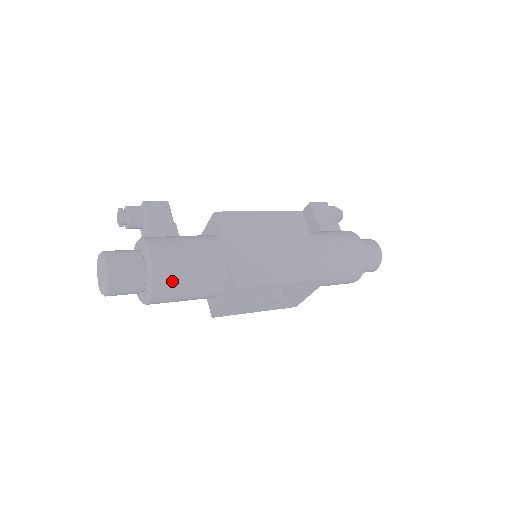
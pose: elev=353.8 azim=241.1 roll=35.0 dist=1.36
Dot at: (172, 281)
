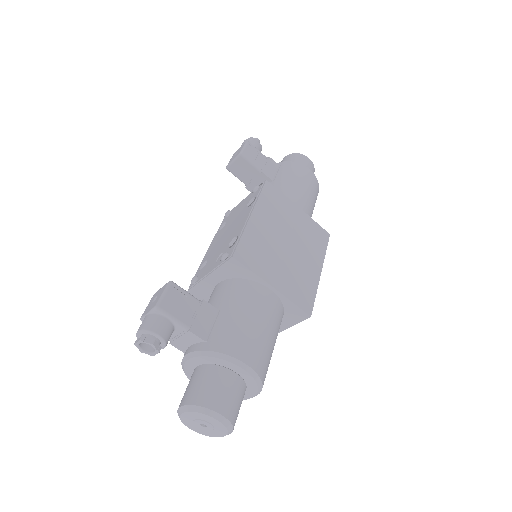
Dot at: (268, 364)
